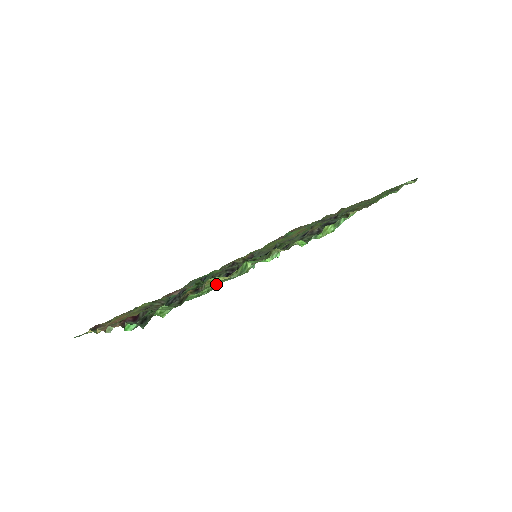
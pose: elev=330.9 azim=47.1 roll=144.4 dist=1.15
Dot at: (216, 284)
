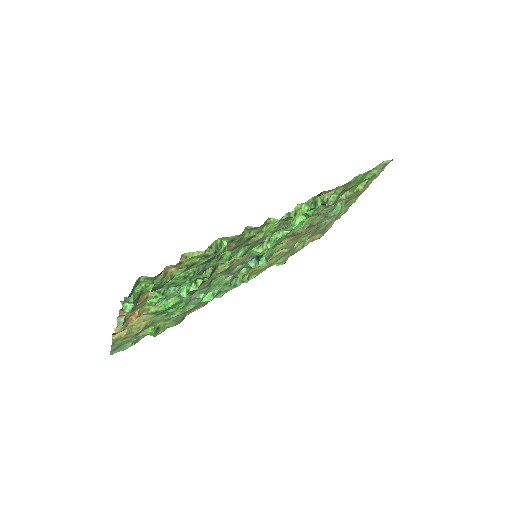
Dot at: (201, 266)
